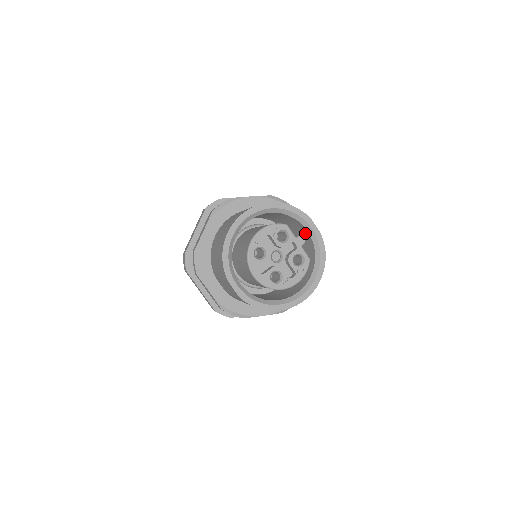
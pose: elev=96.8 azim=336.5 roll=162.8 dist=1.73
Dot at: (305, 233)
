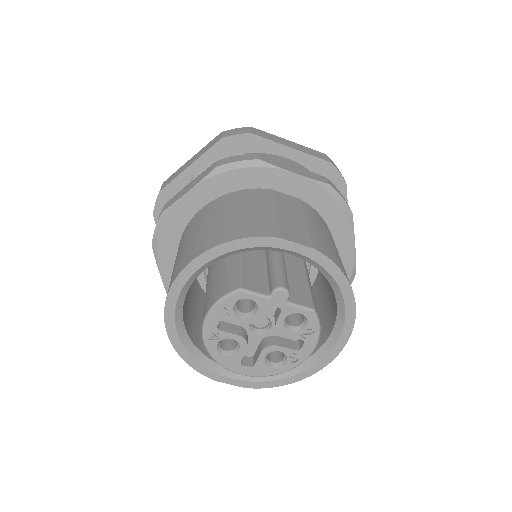
Dot at: occluded
